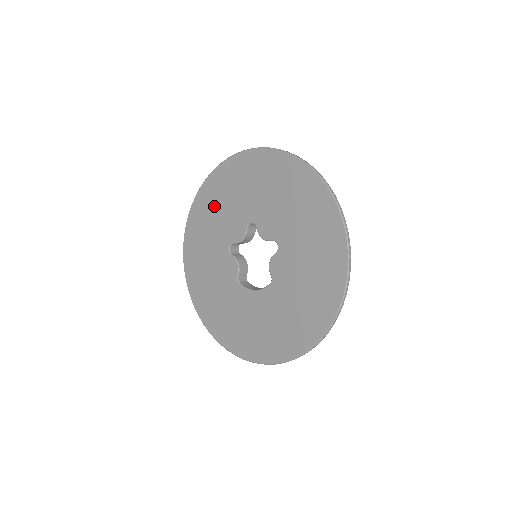
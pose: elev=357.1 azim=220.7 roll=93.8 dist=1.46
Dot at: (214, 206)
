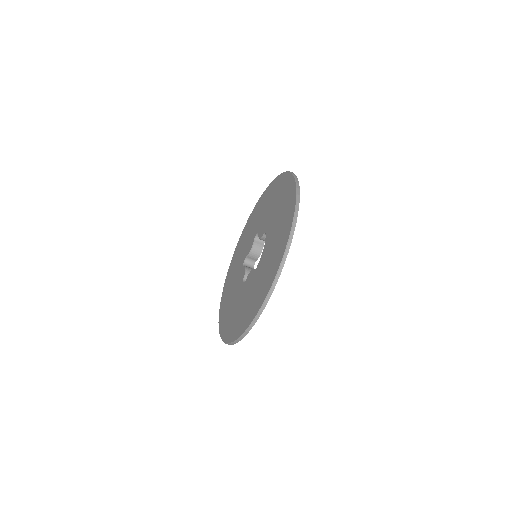
Dot at: (228, 303)
